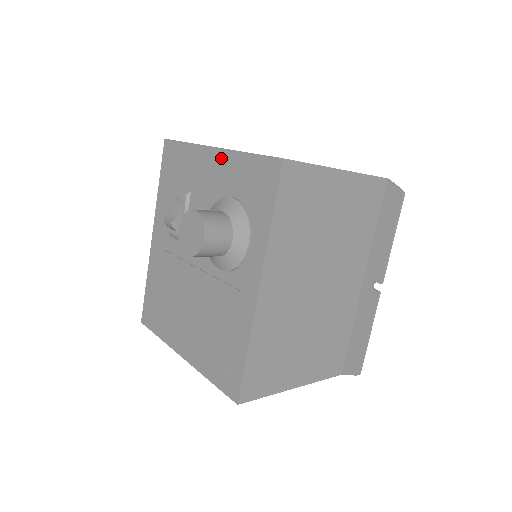
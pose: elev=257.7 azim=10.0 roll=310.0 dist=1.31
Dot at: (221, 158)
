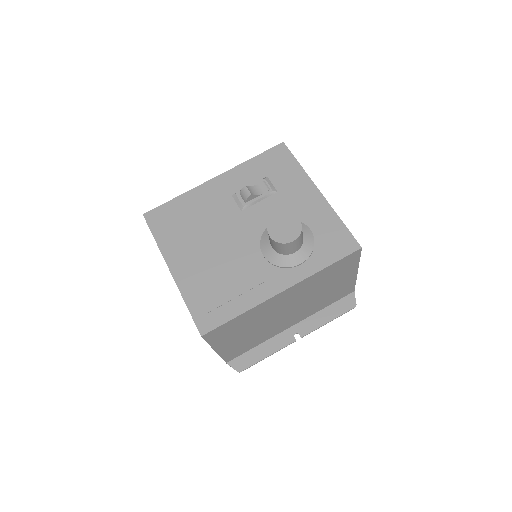
Dot at: (320, 202)
